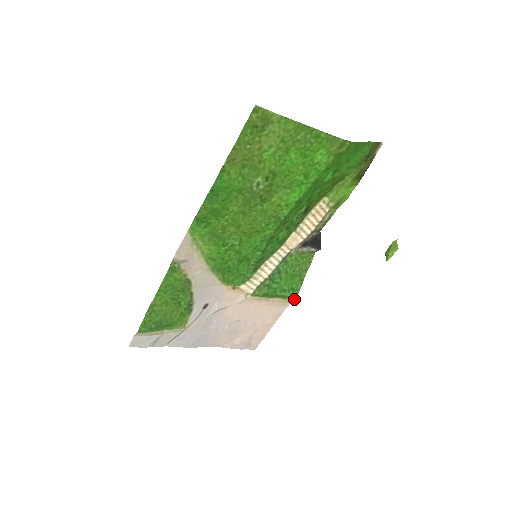
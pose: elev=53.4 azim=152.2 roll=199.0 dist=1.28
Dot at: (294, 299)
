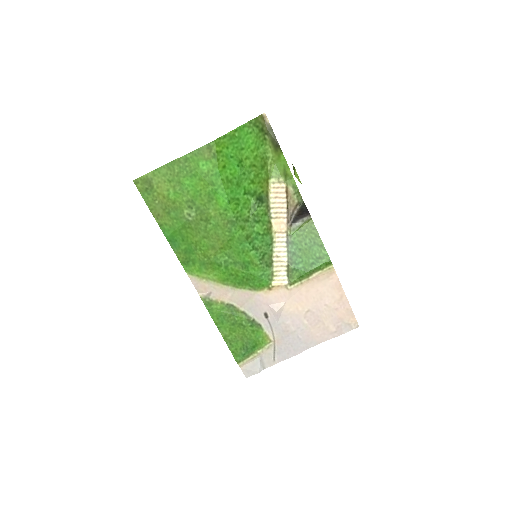
Dot at: (332, 264)
